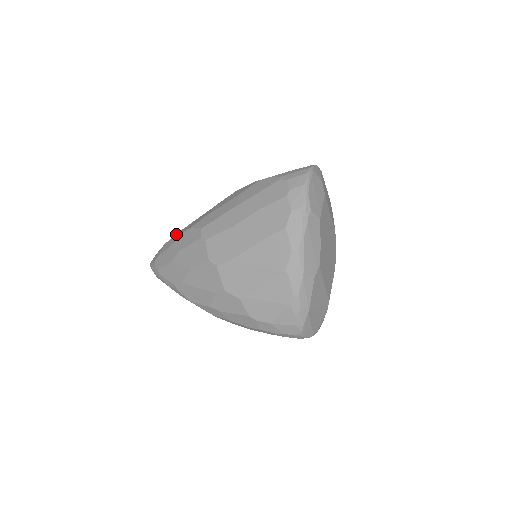
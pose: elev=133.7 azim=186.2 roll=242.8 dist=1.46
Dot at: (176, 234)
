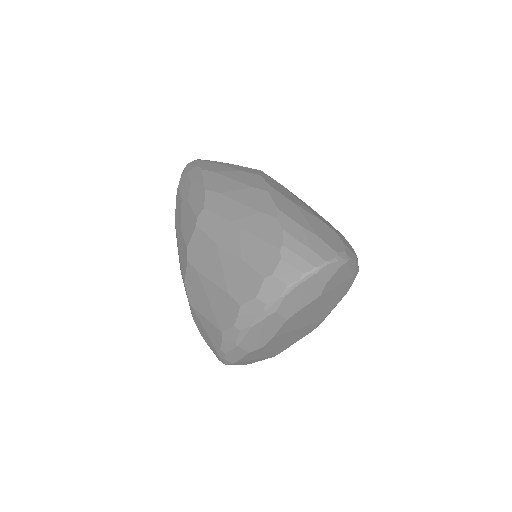
Dot at: (204, 171)
